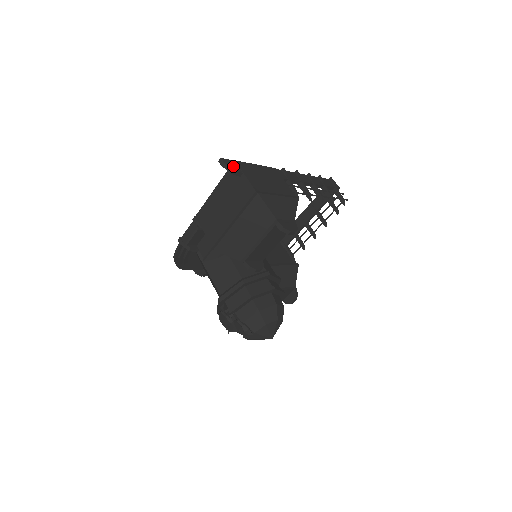
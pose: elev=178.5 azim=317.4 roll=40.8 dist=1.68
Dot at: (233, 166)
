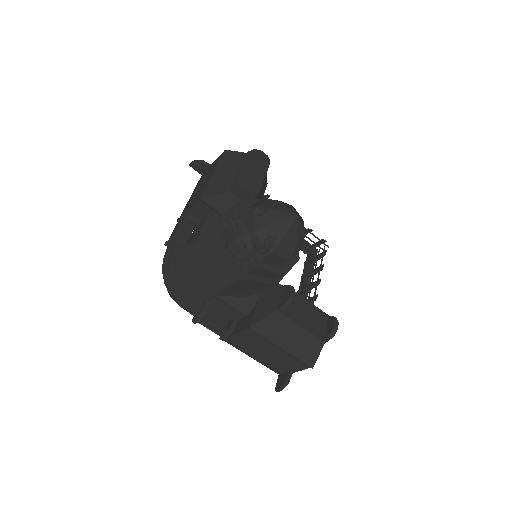
Dot at: occluded
